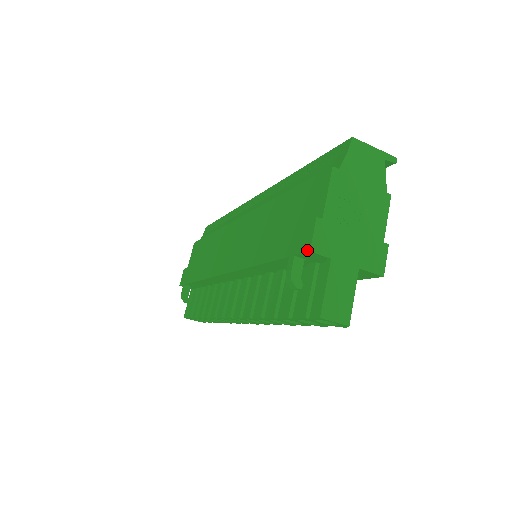
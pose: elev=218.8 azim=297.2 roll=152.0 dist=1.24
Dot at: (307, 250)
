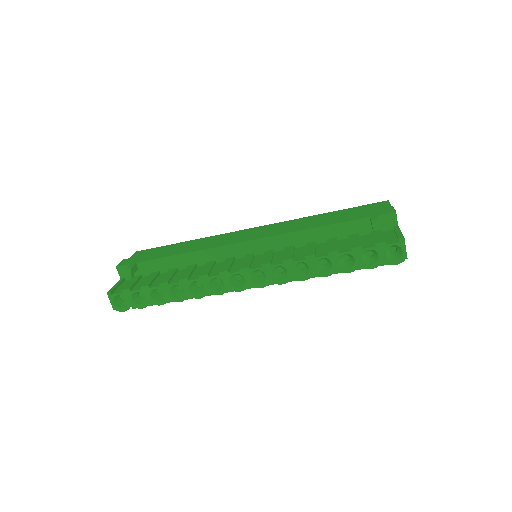
Dot at: (393, 211)
